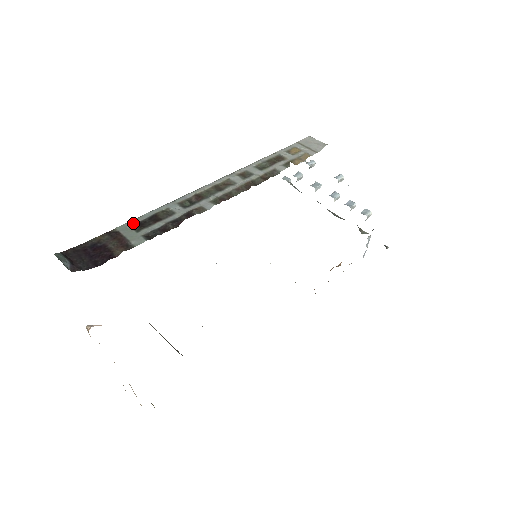
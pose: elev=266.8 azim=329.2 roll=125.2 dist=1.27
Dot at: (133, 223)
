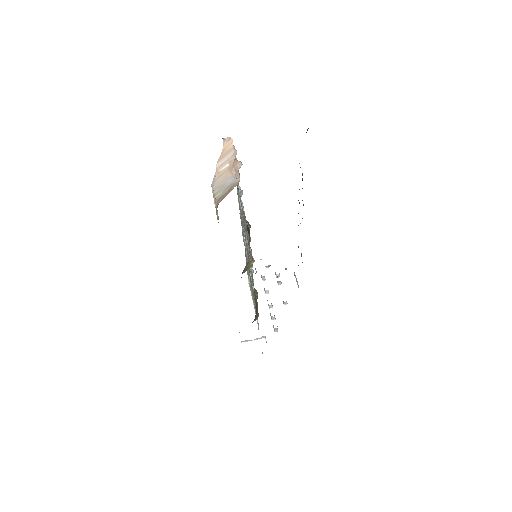
Dot at: occluded
